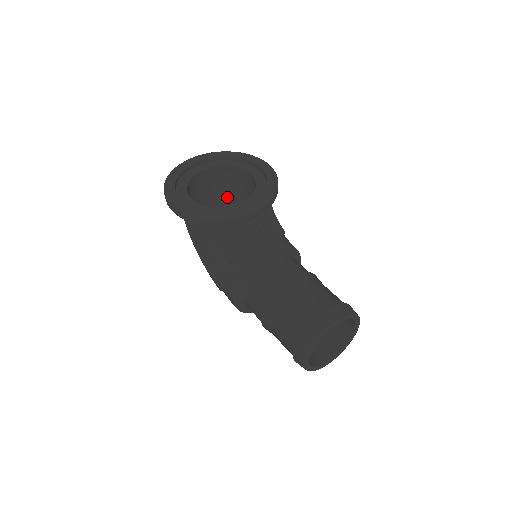
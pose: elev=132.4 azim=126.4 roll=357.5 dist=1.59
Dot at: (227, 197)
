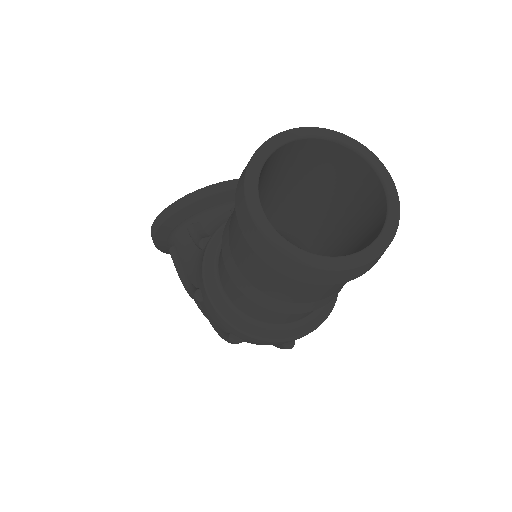
Dot at: occluded
